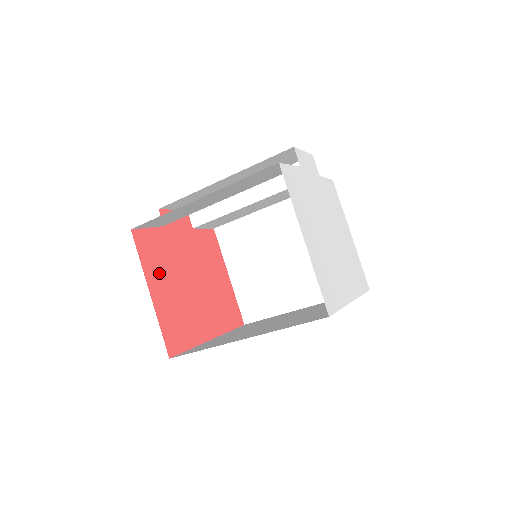
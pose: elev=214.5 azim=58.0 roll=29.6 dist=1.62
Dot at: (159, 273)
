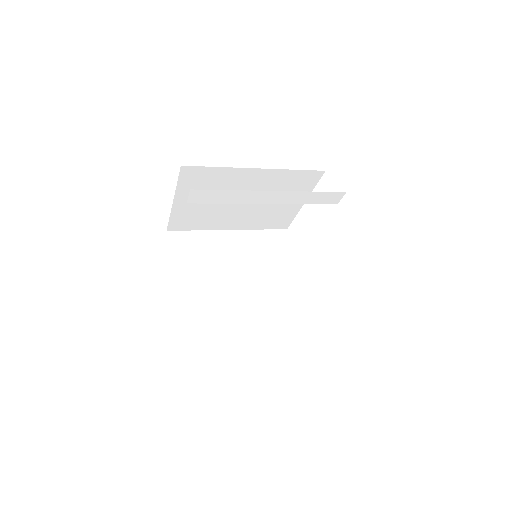
Dot at: occluded
